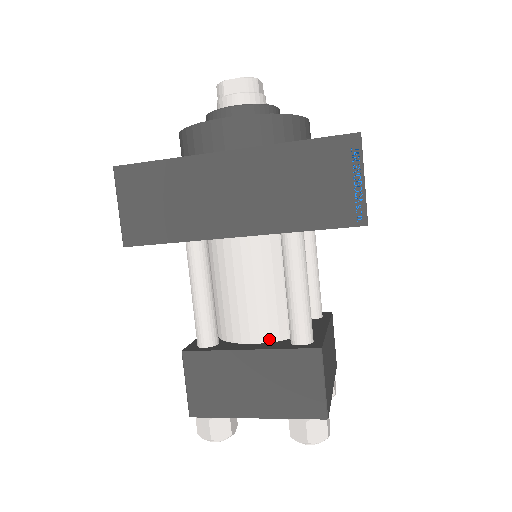
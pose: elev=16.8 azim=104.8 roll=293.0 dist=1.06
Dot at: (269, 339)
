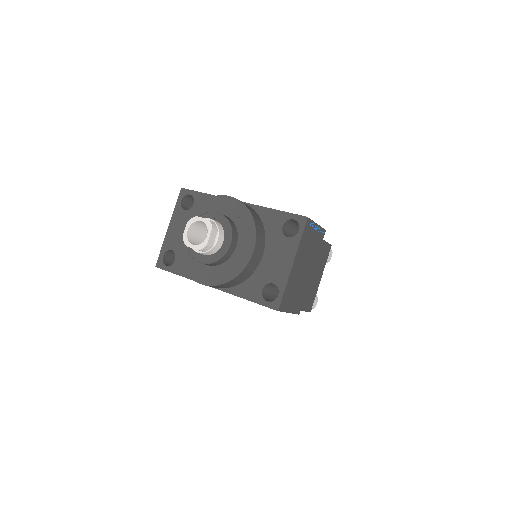
Dot at: occluded
